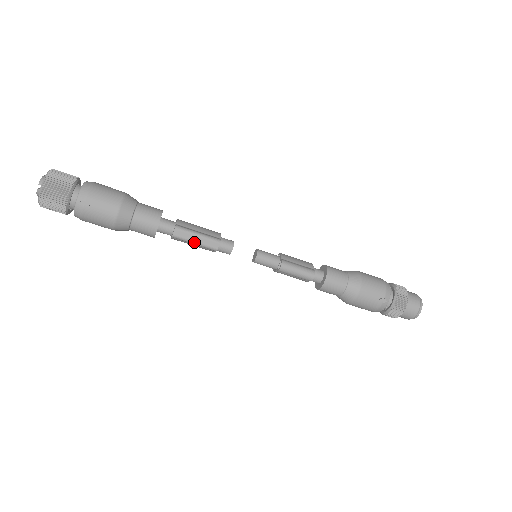
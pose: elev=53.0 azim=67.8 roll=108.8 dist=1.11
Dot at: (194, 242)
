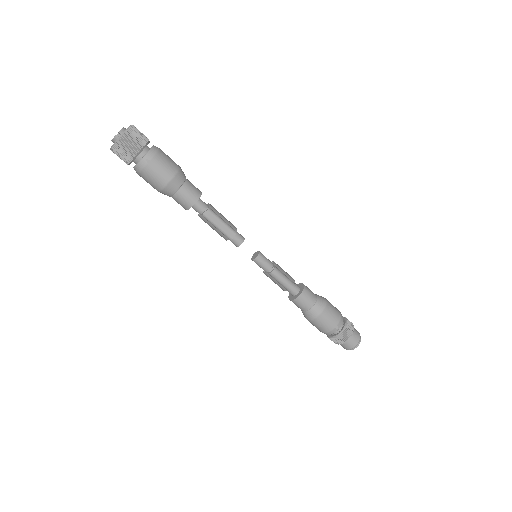
Dot at: (217, 226)
